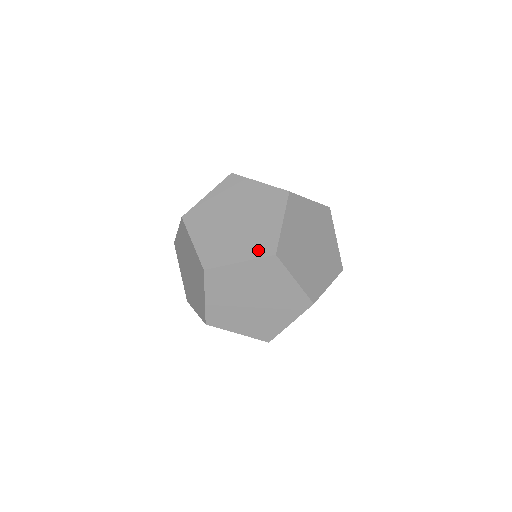
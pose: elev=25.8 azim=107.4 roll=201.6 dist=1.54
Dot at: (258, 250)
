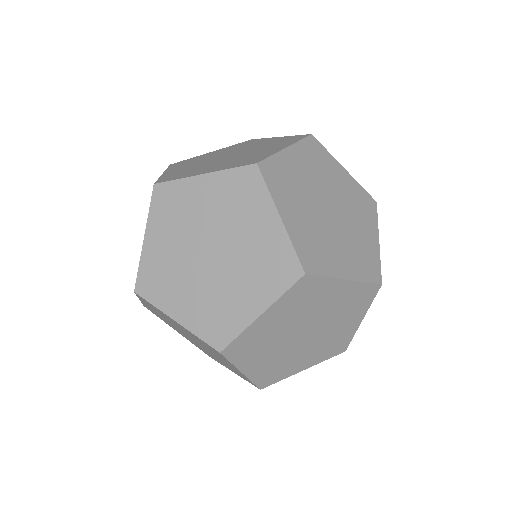
Dot at: occluded
